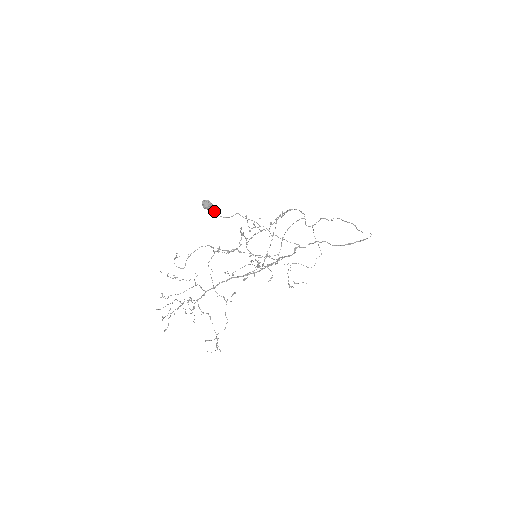
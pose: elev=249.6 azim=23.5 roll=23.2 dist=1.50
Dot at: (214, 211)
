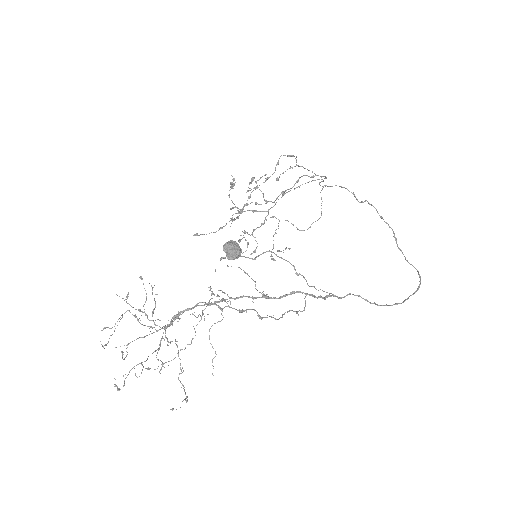
Dot at: occluded
